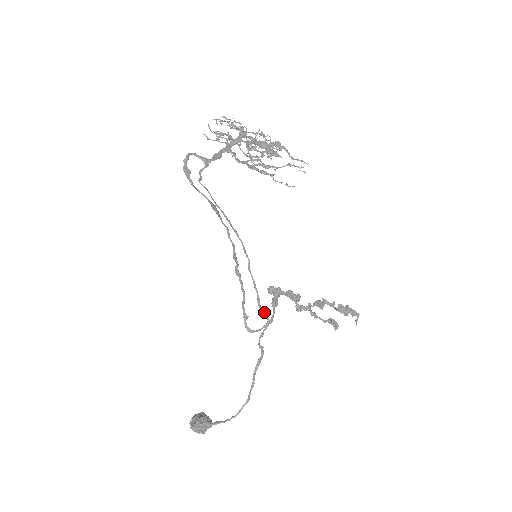
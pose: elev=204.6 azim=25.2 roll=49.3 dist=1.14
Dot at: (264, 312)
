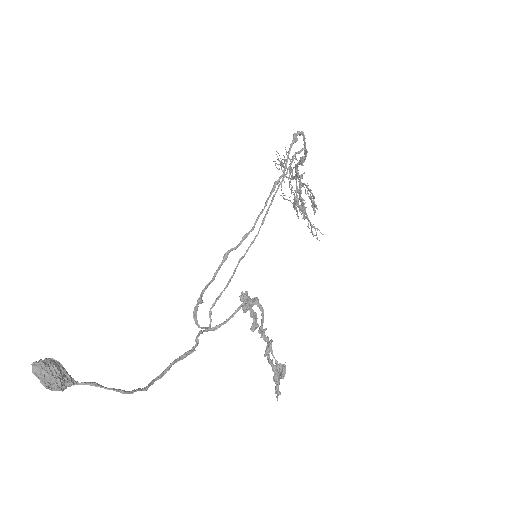
Dot at: occluded
